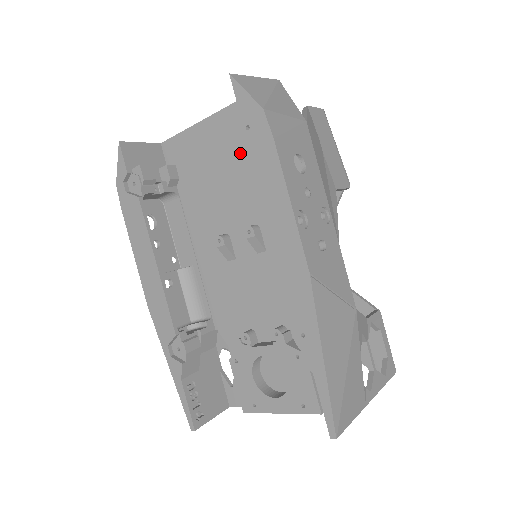
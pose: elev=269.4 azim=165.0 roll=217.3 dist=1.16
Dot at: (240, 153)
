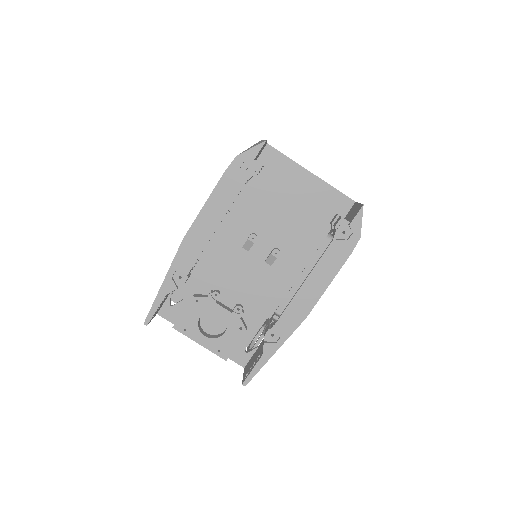
Dot at: (308, 210)
